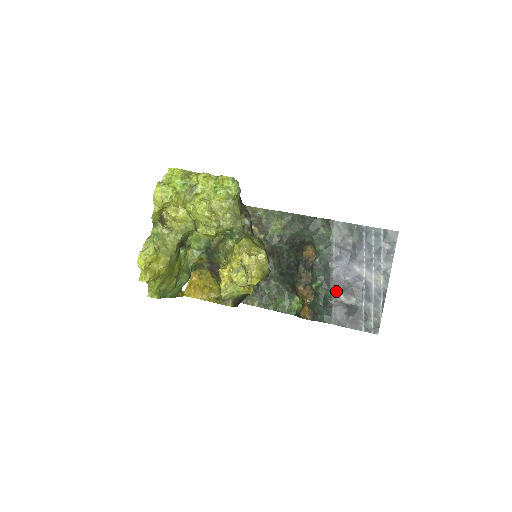
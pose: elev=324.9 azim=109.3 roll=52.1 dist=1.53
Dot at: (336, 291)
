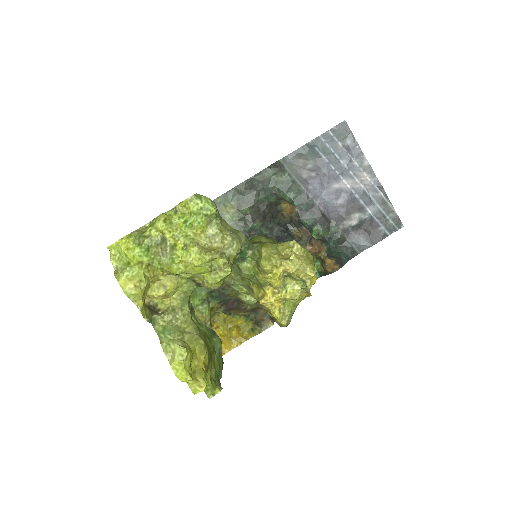
Dot at: (337, 222)
